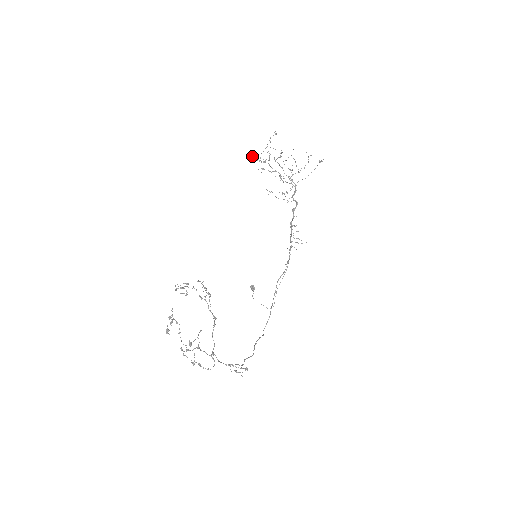
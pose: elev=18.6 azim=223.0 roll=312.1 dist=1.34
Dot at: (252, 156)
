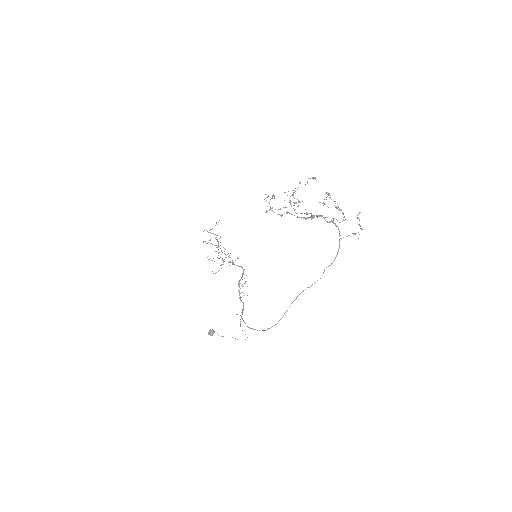
Dot at: occluded
